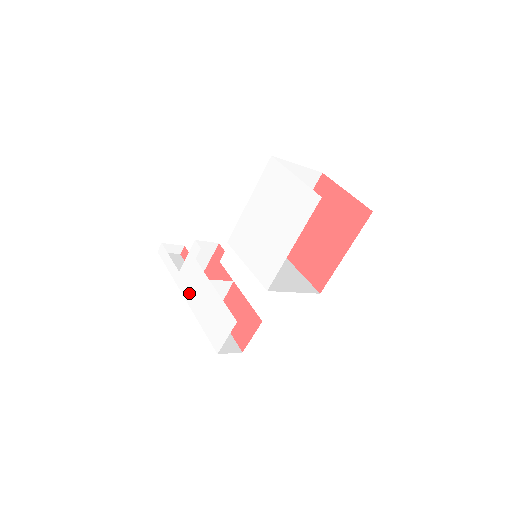
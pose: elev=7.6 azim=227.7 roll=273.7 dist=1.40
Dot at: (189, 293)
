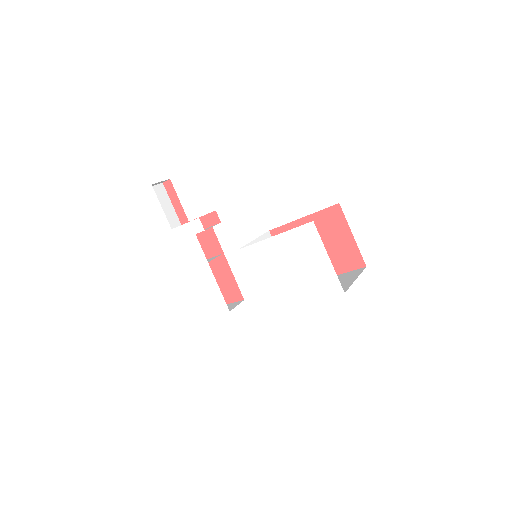
Dot at: (181, 256)
